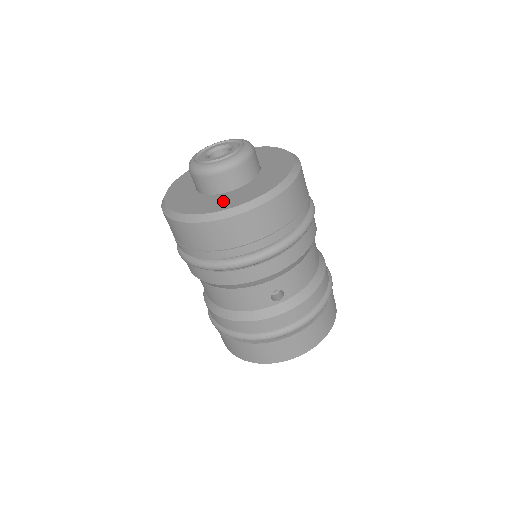
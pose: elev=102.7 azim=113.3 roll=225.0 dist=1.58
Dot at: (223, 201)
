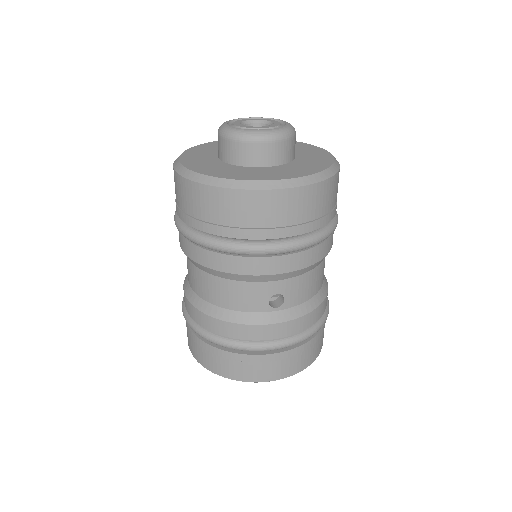
Dot at: (253, 173)
